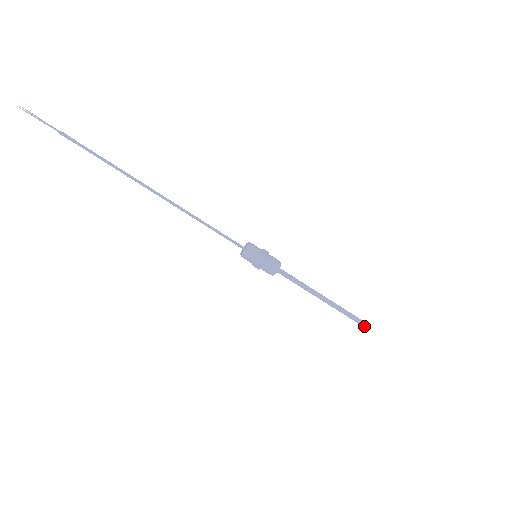
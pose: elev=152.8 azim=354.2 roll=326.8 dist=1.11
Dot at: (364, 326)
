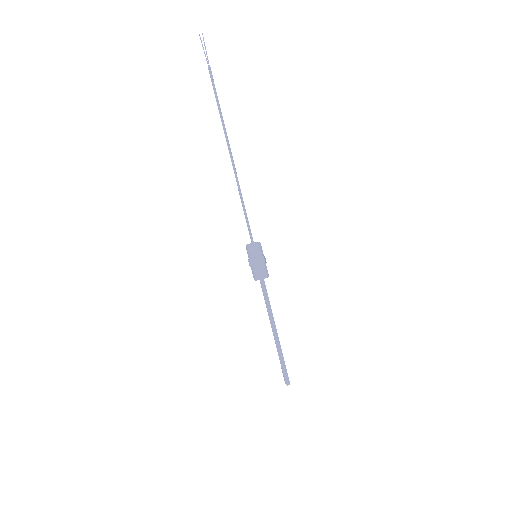
Dot at: (285, 381)
